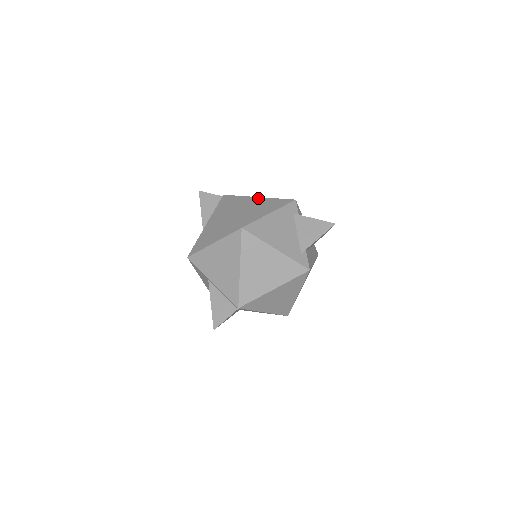
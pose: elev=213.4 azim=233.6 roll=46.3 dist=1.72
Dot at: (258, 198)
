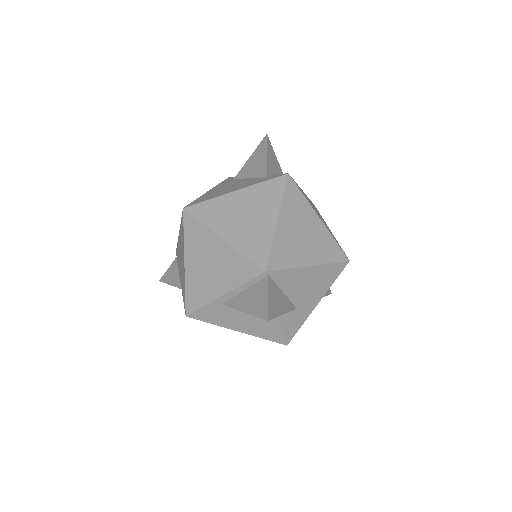
Dot at: occluded
